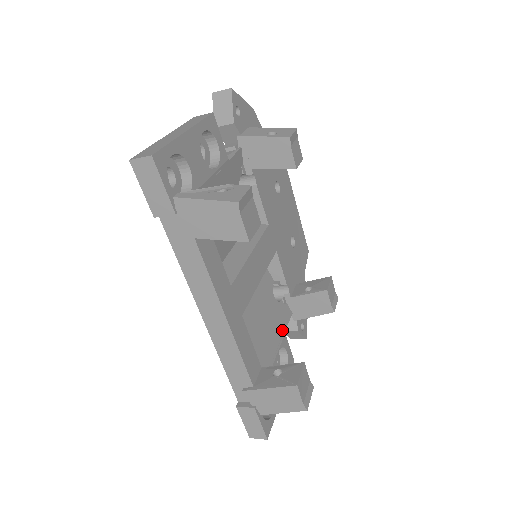
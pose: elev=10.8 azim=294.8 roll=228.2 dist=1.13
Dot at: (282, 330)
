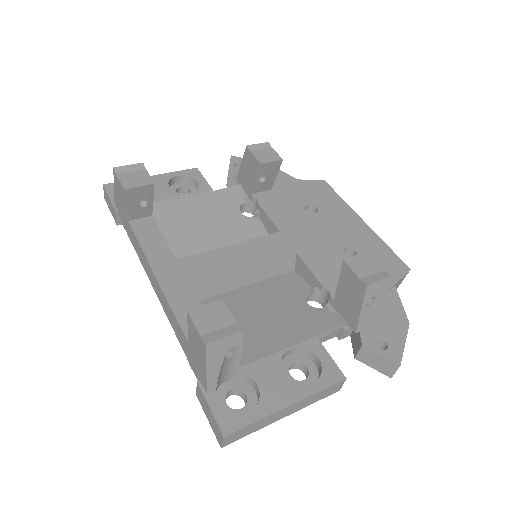
Dot at: (310, 332)
